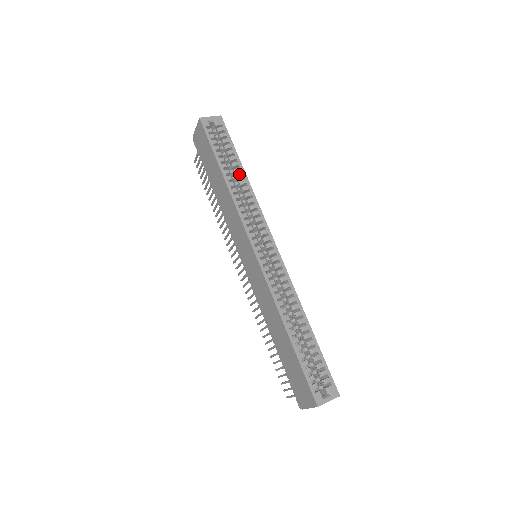
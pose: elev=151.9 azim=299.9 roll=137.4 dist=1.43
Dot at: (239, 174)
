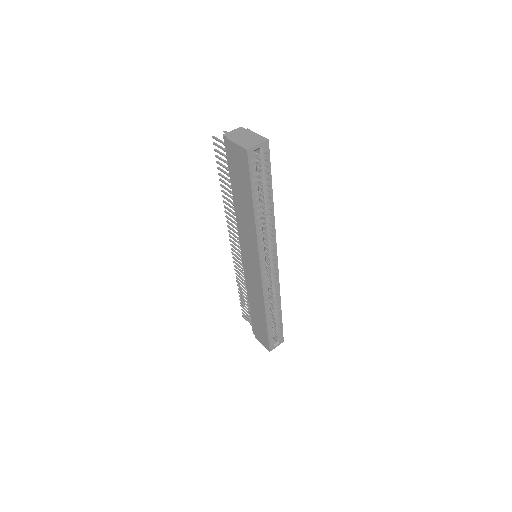
Dot at: (268, 207)
